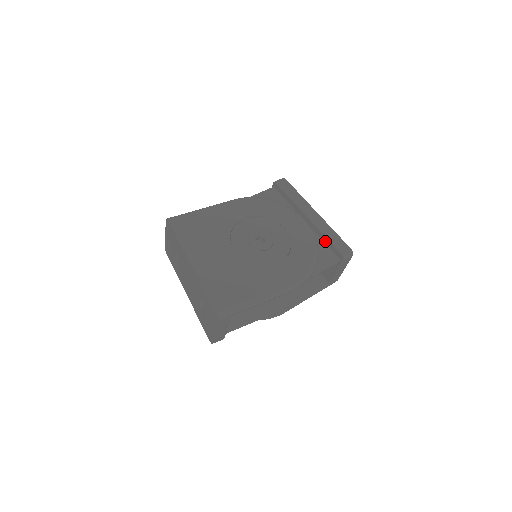
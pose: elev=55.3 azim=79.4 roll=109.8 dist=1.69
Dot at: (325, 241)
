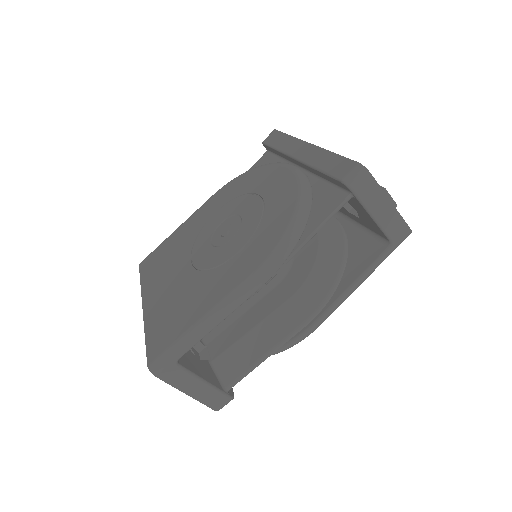
Dot at: (323, 177)
